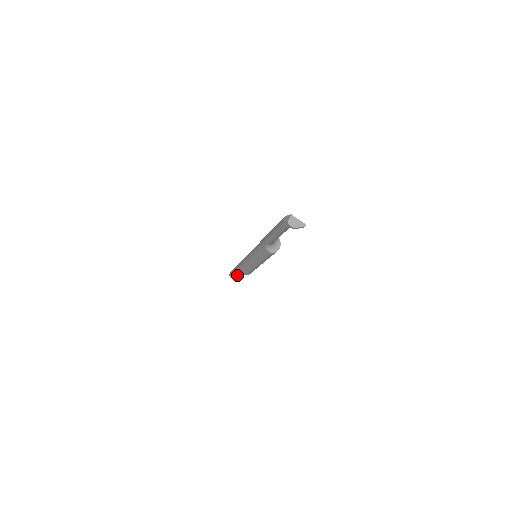
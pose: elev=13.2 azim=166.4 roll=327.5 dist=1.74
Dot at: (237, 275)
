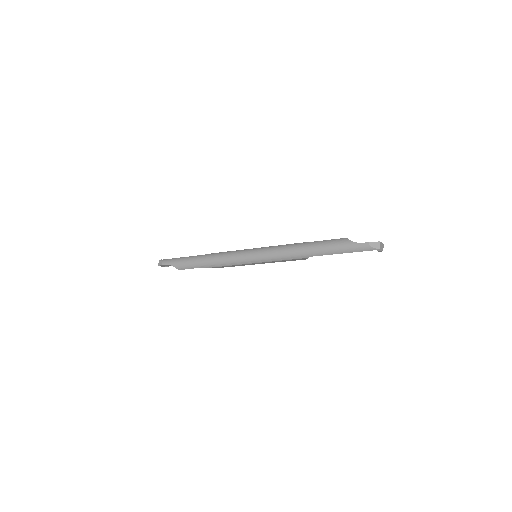
Dot at: occluded
